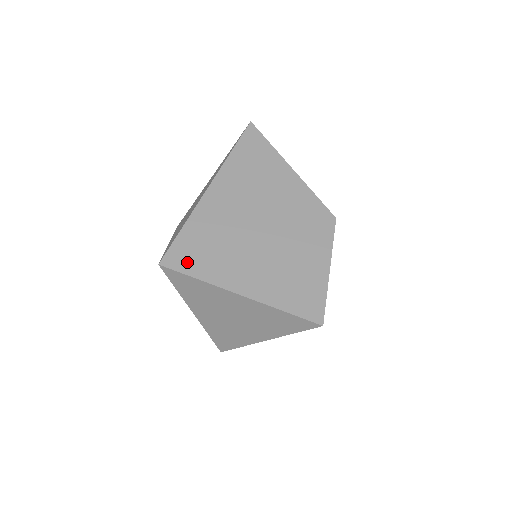
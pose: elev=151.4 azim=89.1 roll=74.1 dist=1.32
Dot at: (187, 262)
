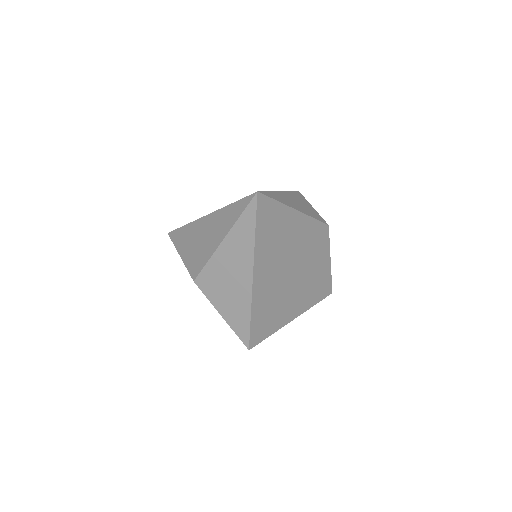
Dot at: (263, 333)
